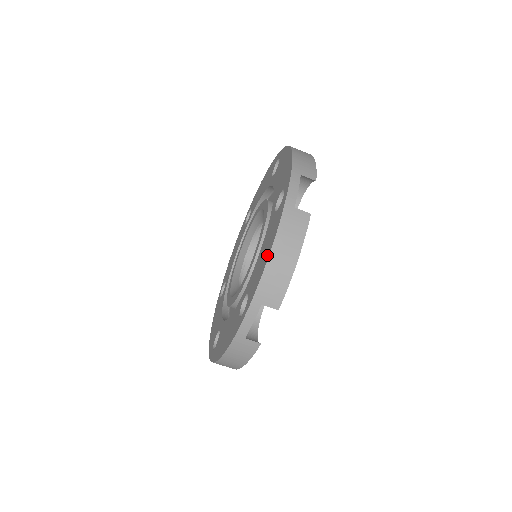
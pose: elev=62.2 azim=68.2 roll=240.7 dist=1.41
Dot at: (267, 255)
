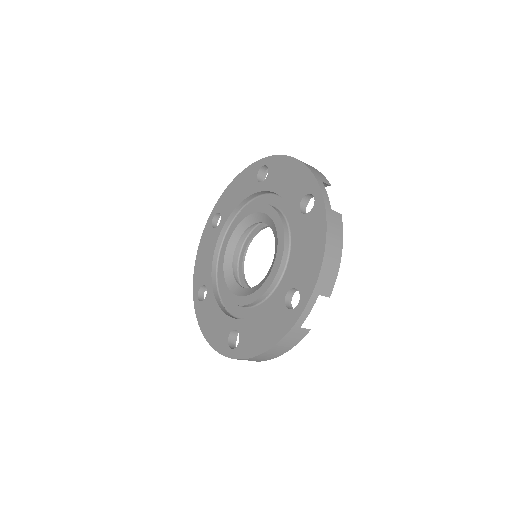
Dot at: (320, 251)
